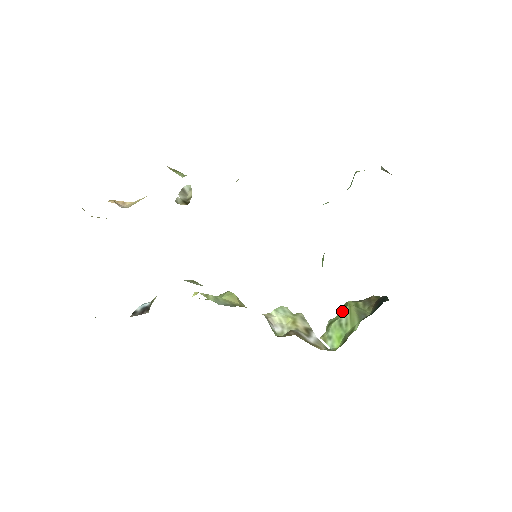
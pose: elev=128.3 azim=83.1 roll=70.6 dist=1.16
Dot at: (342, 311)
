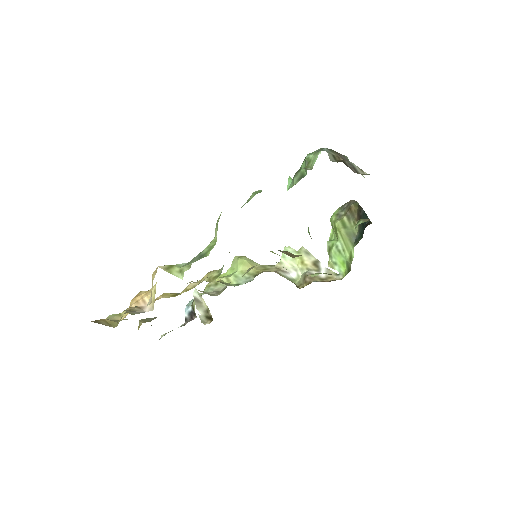
Dot at: (333, 230)
